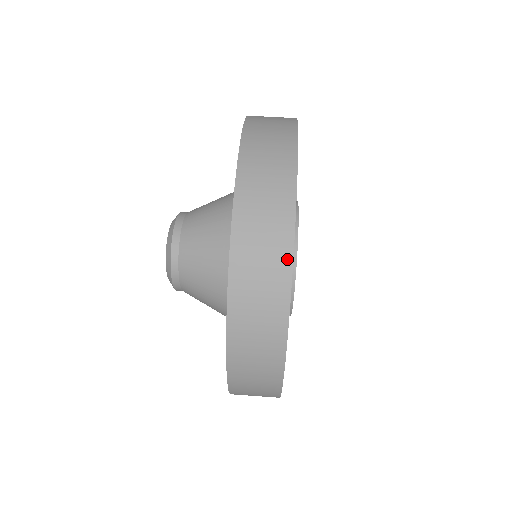
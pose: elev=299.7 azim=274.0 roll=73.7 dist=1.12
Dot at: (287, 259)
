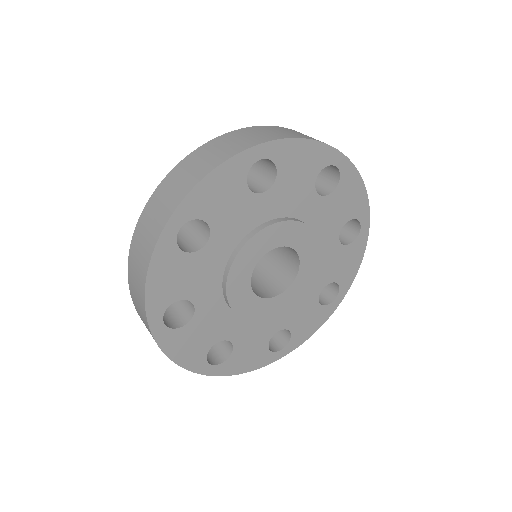
Dot at: (224, 158)
